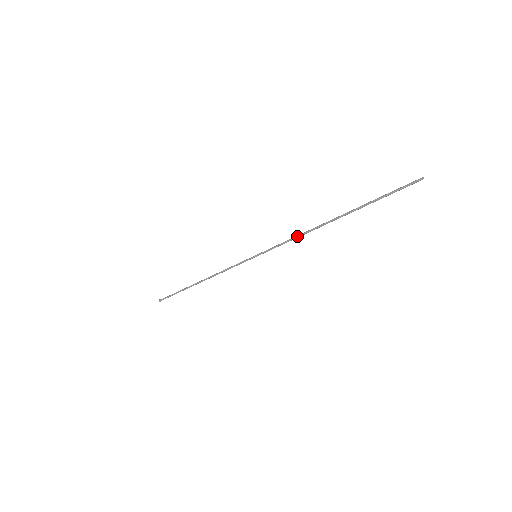
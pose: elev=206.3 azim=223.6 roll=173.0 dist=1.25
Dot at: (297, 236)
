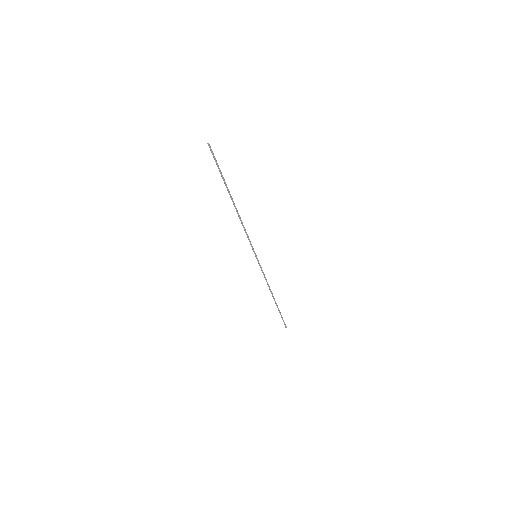
Dot at: (243, 227)
